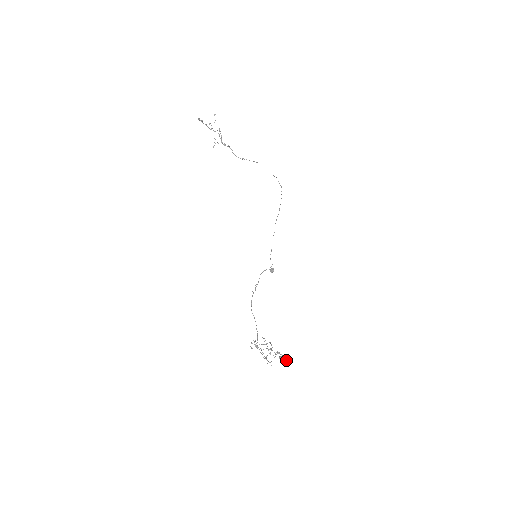
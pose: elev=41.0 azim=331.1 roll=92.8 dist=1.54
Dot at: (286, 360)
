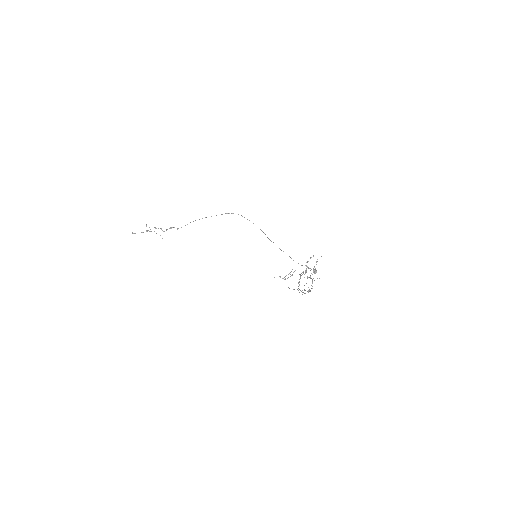
Dot at: occluded
